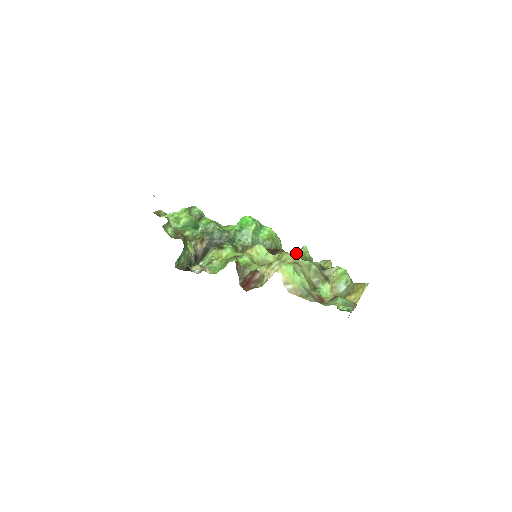
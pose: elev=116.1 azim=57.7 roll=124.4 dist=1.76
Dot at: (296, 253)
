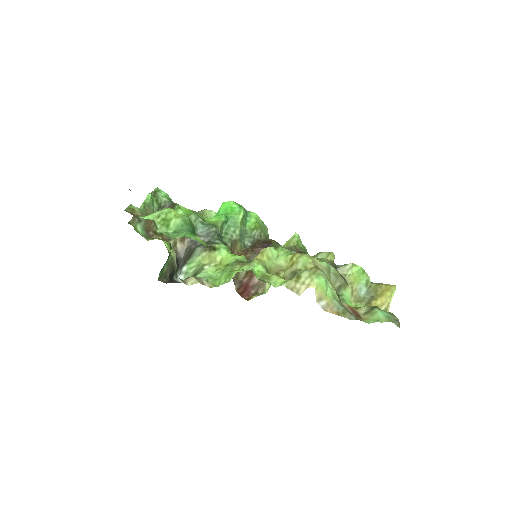
Dot at: (287, 242)
